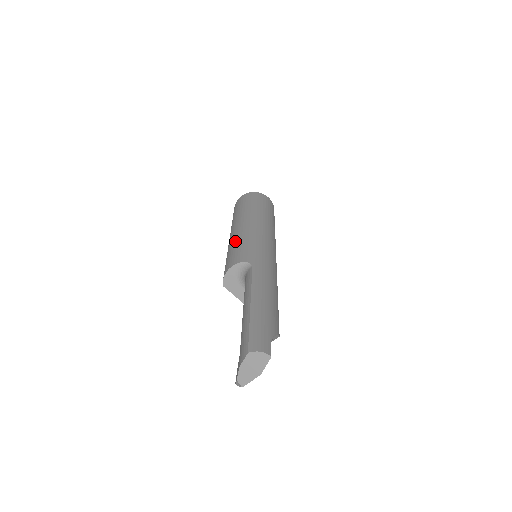
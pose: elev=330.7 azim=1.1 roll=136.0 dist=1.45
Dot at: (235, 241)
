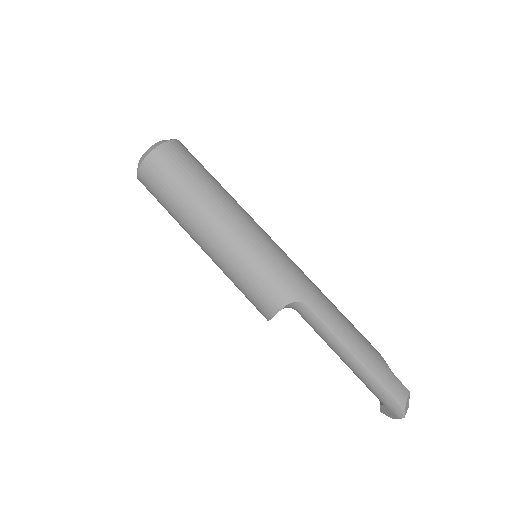
Dot at: (238, 268)
